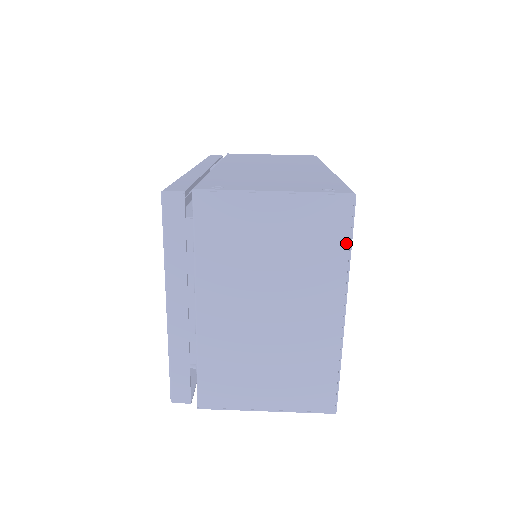
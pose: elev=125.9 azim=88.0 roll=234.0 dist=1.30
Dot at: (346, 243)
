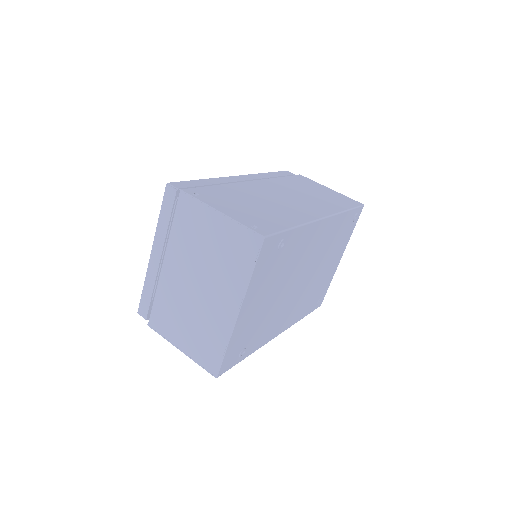
Dot at: (251, 267)
